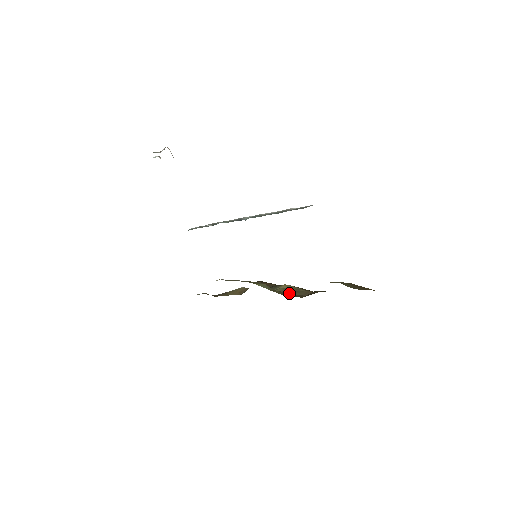
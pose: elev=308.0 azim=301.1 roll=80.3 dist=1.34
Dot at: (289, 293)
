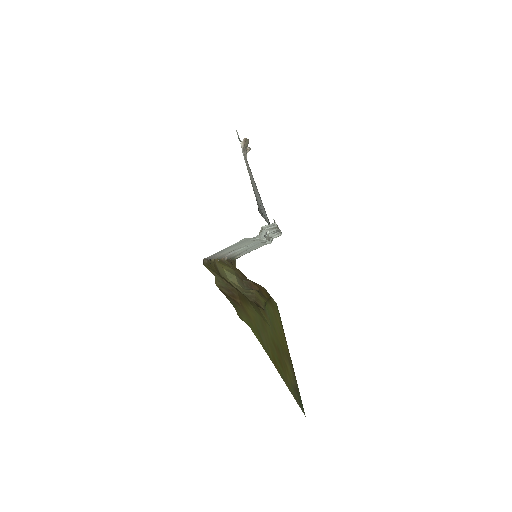
Dot at: occluded
